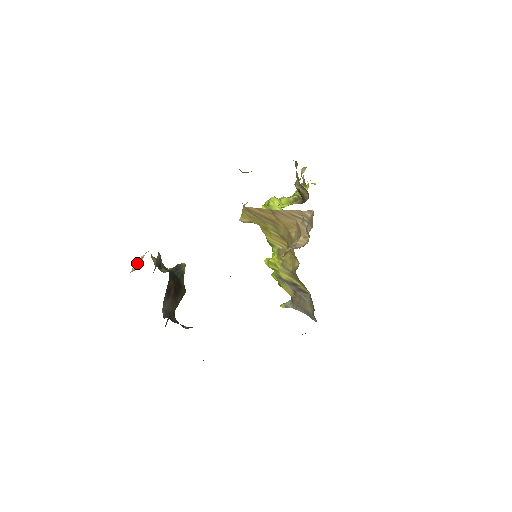
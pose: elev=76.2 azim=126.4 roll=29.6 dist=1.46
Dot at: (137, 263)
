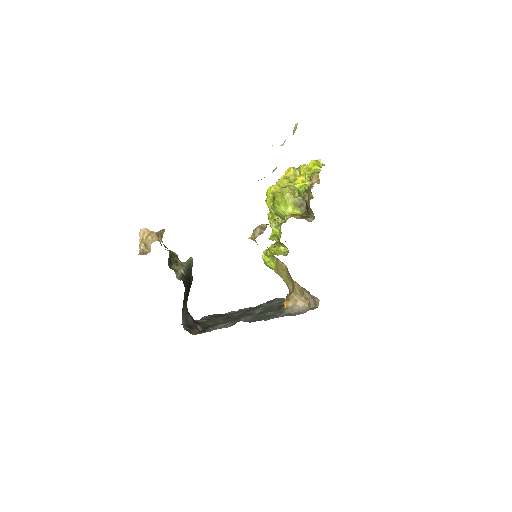
Dot at: (145, 244)
